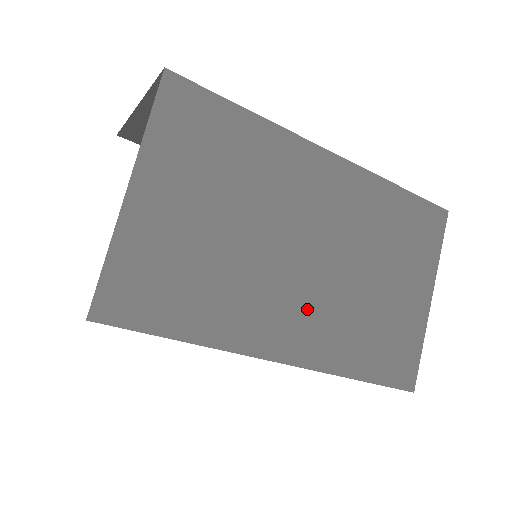
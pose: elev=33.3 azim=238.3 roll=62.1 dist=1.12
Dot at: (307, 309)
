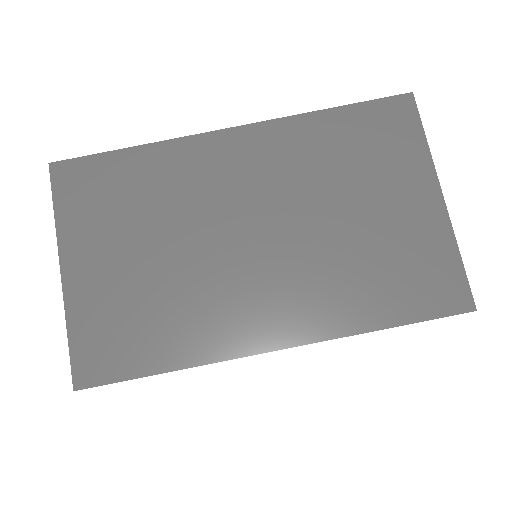
Dot at: occluded
